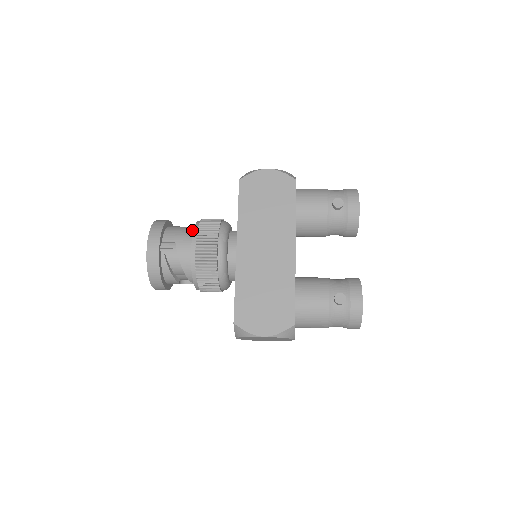
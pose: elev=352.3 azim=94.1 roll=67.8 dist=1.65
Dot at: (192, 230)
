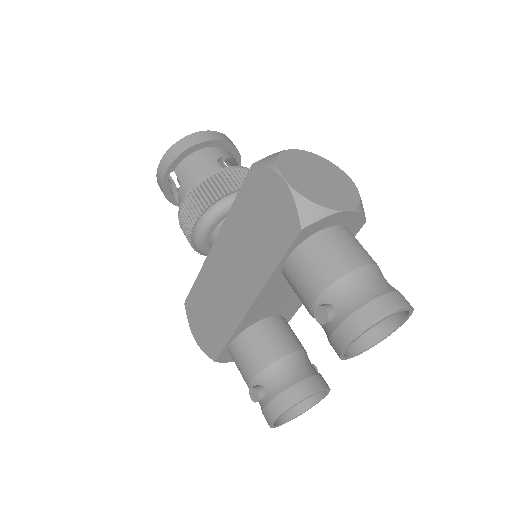
Dot at: occluded
